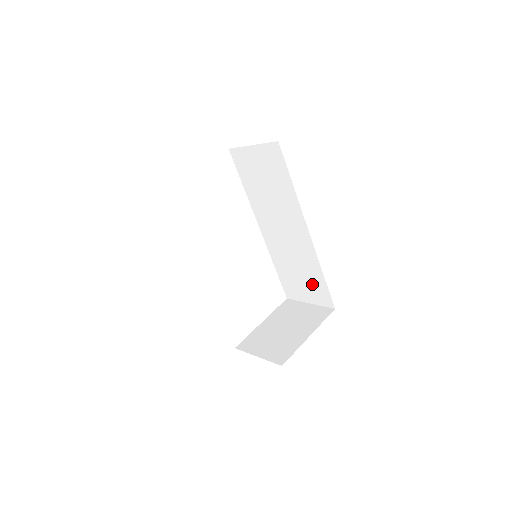
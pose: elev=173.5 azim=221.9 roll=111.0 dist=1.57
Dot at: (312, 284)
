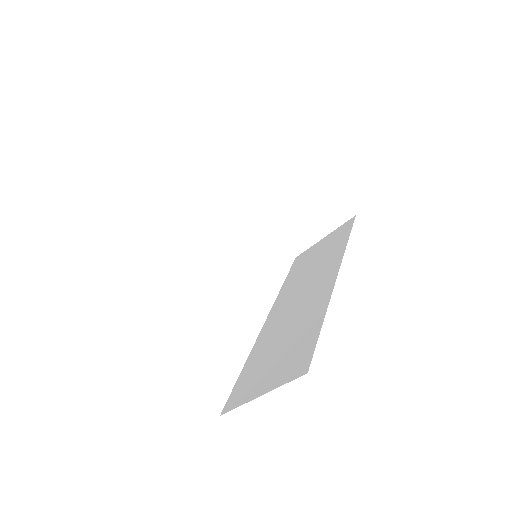
Dot at: (292, 351)
